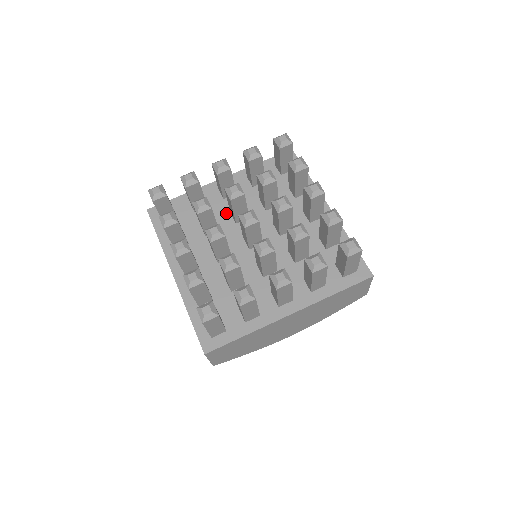
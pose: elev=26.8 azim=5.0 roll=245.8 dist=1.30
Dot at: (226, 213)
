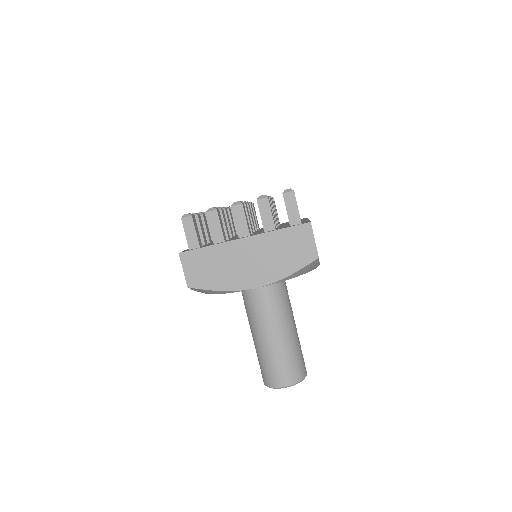
Dot at: occluded
